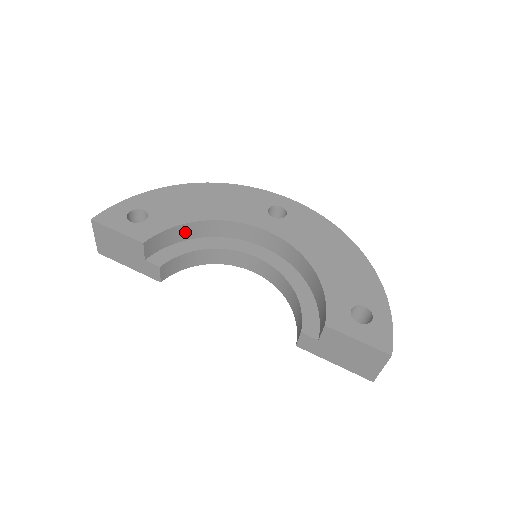
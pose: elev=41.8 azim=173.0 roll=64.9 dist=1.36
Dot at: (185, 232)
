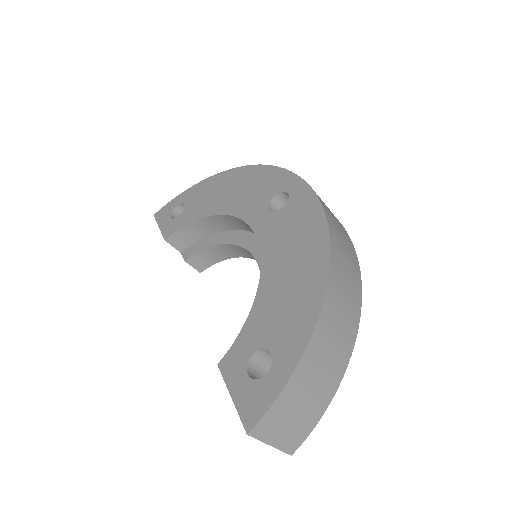
Dot at: (208, 226)
